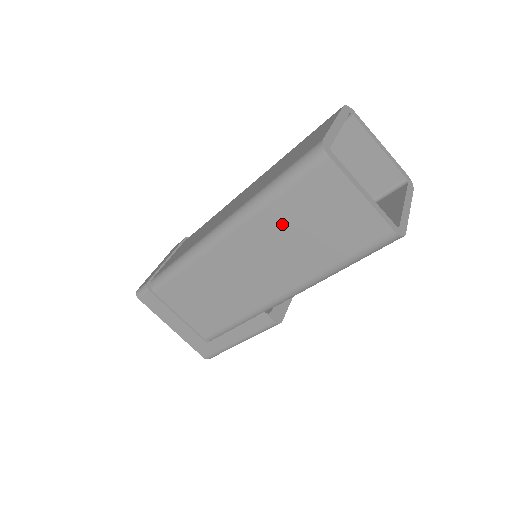
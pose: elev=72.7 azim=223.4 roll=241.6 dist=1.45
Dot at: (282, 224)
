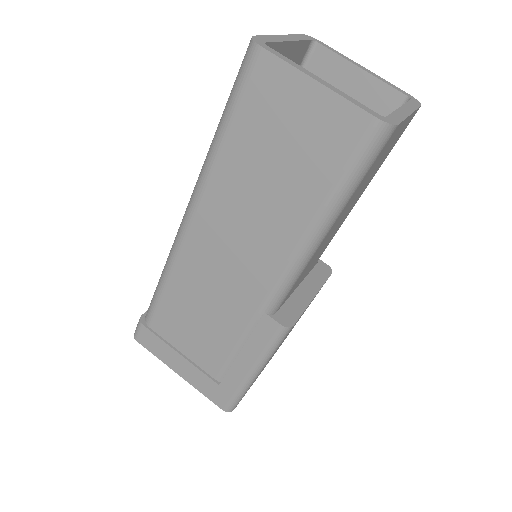
Dot at: (243, 170)
